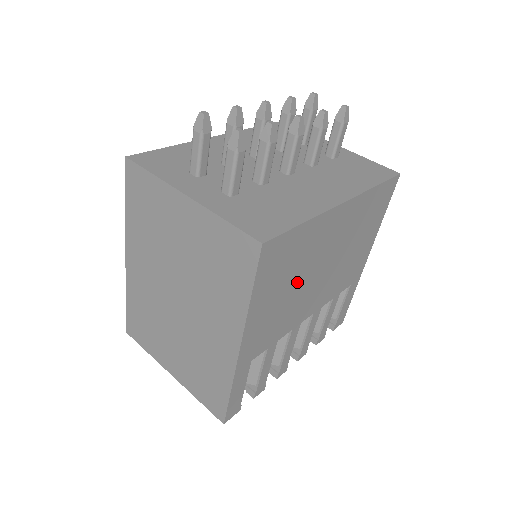
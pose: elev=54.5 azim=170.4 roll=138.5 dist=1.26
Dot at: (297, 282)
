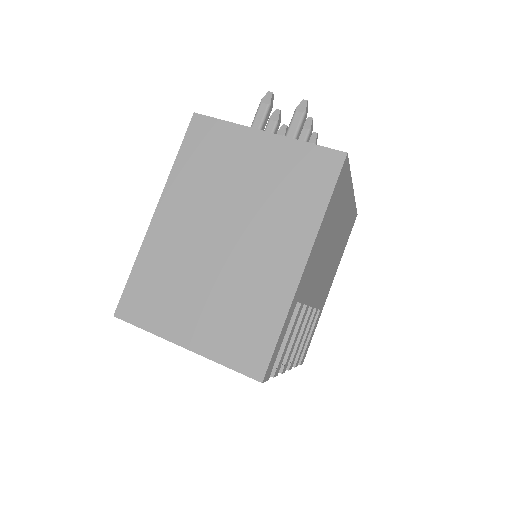
Dot at: (328, 239)
